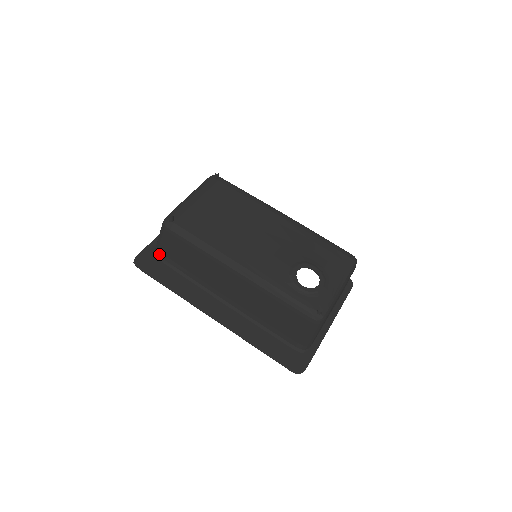
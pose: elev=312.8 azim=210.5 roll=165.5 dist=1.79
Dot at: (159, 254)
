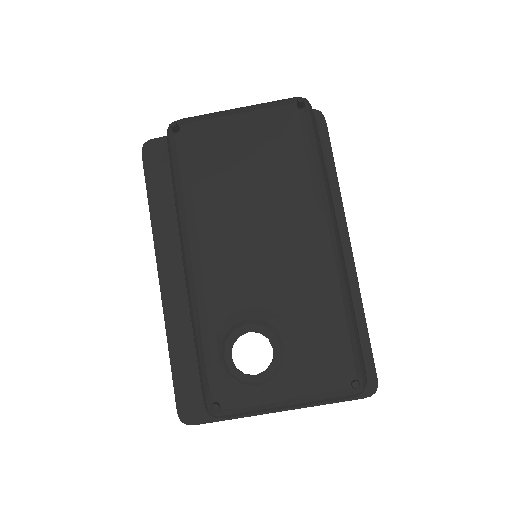
Dot at: occluded
